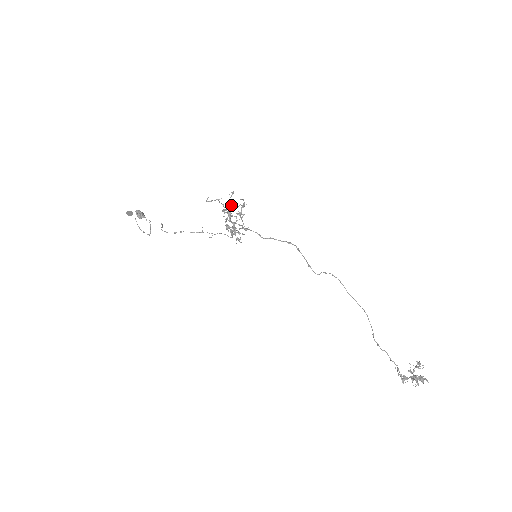
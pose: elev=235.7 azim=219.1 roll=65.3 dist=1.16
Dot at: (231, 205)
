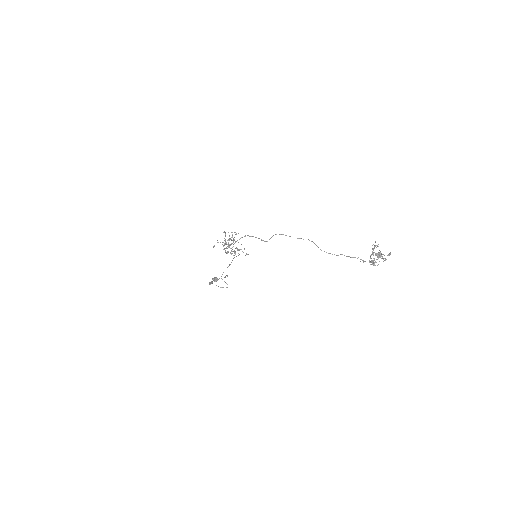
Dot at: (229, 239)
